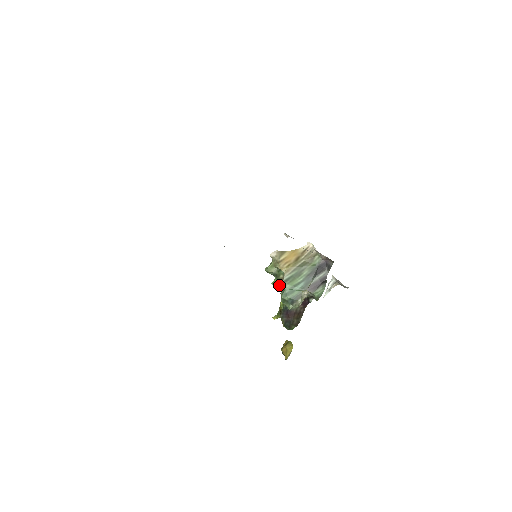
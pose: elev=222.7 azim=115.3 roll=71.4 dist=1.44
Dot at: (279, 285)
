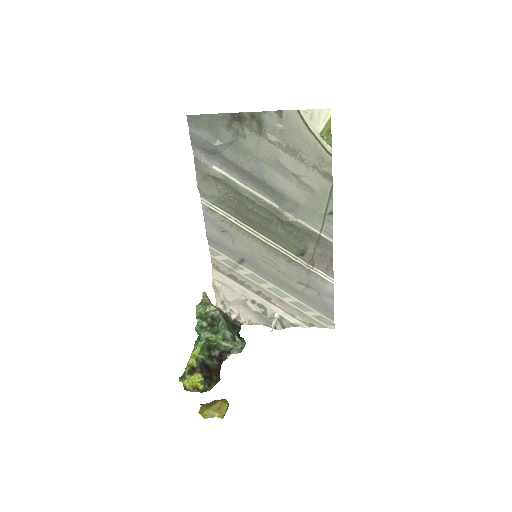
Dot at: (204, 330)
